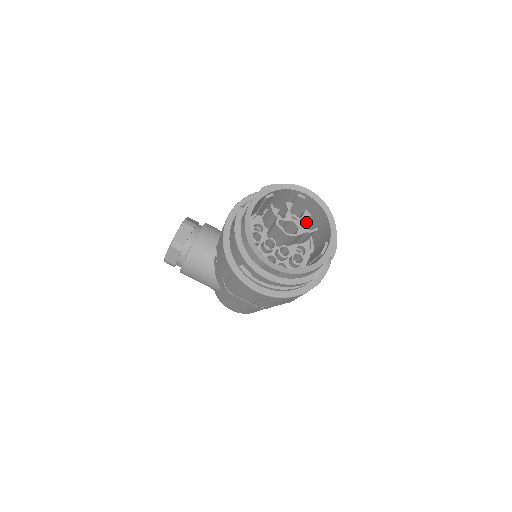
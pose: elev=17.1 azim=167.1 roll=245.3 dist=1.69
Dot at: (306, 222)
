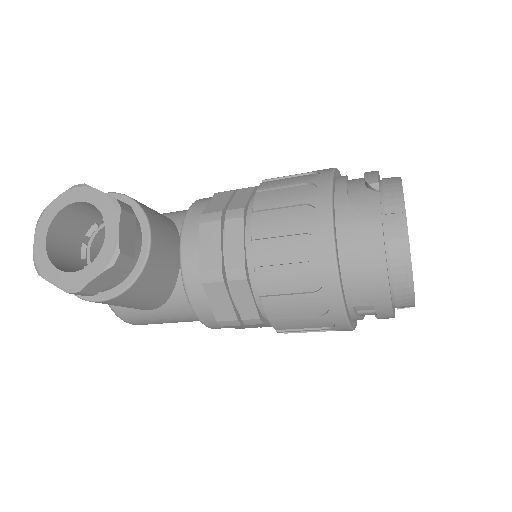
Dot at: occluded
